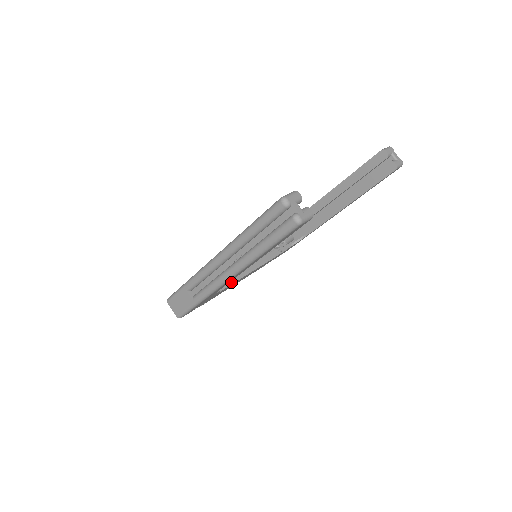
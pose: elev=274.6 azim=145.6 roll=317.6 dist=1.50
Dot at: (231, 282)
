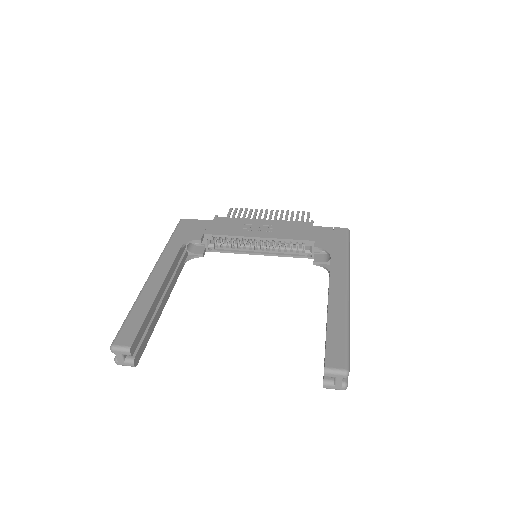
Dot at: (227, 251)
